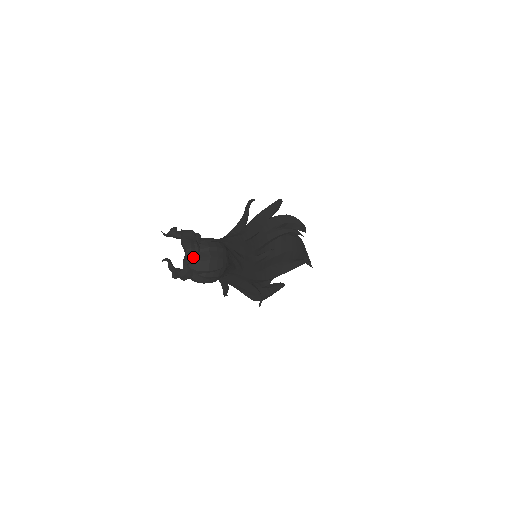
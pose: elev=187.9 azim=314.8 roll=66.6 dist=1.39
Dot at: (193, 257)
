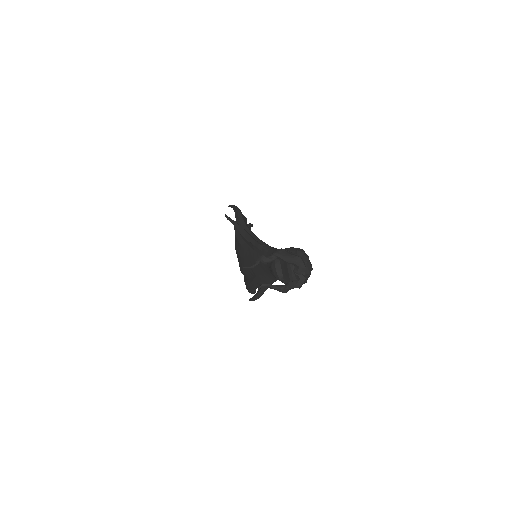
Dot at: (305, 265)
